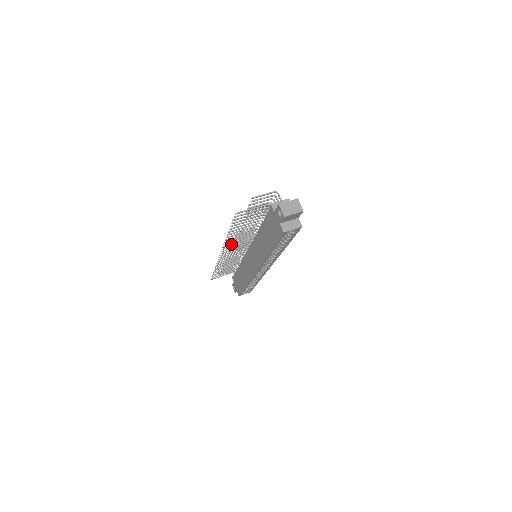
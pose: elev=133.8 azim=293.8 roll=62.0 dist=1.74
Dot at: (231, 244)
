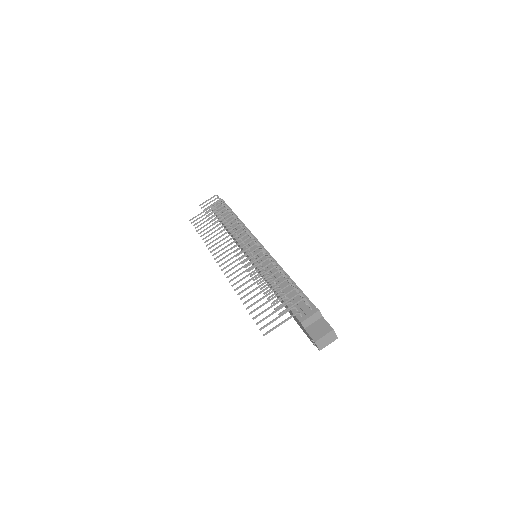
Dot at: (235, 272)
